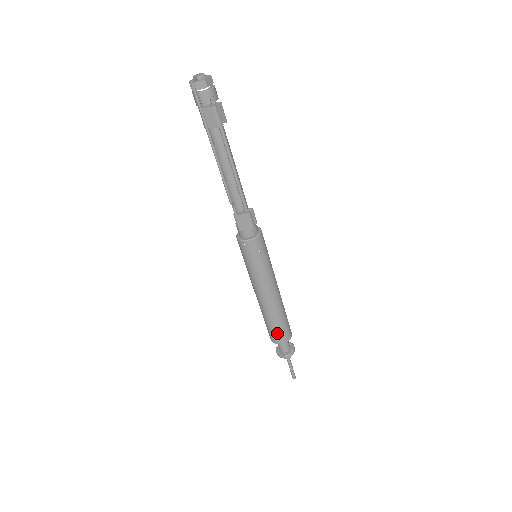
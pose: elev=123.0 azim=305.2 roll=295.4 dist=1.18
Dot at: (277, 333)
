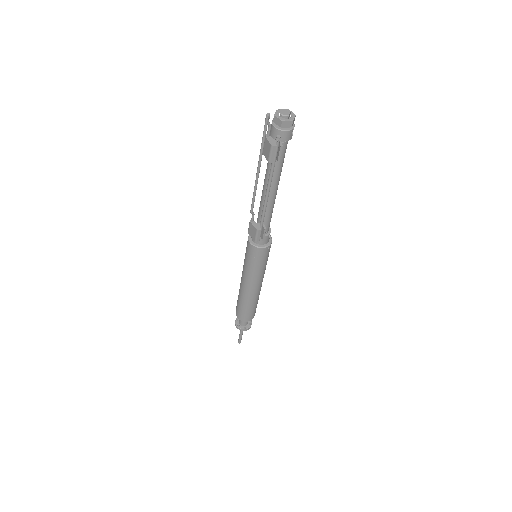
Dot at: (239, 310)
